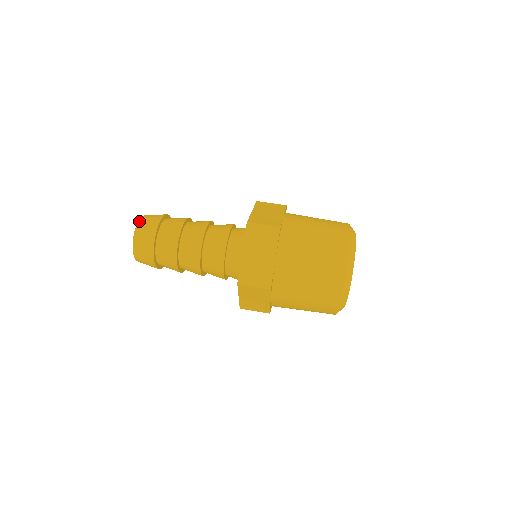
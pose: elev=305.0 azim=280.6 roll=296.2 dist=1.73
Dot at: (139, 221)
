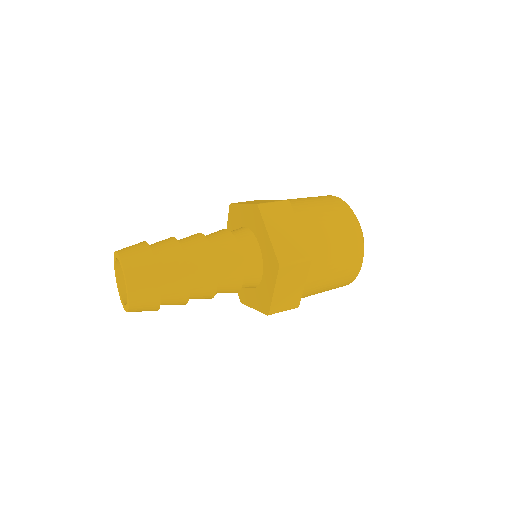
Dot at: (119, 253)
